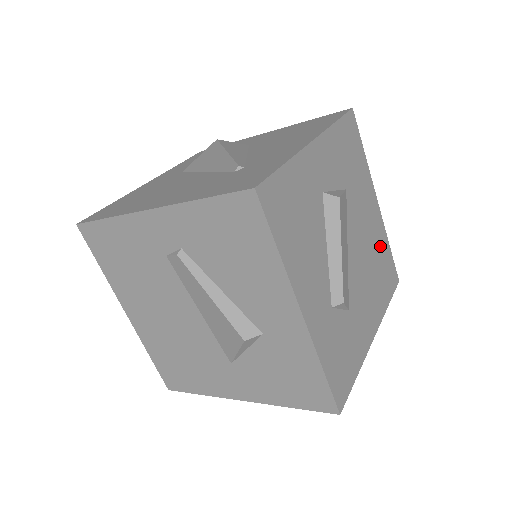
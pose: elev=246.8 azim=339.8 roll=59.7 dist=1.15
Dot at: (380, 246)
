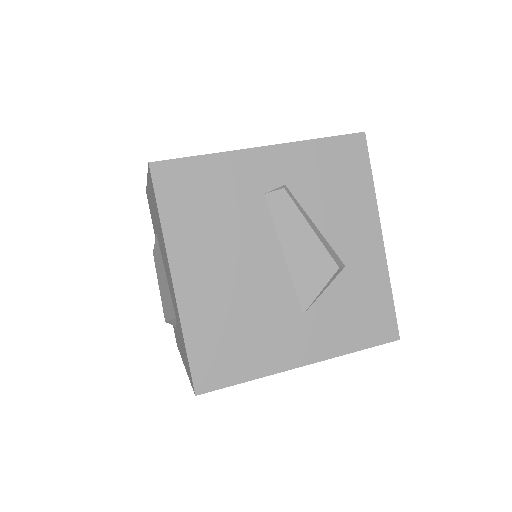
Dot at: occluded
